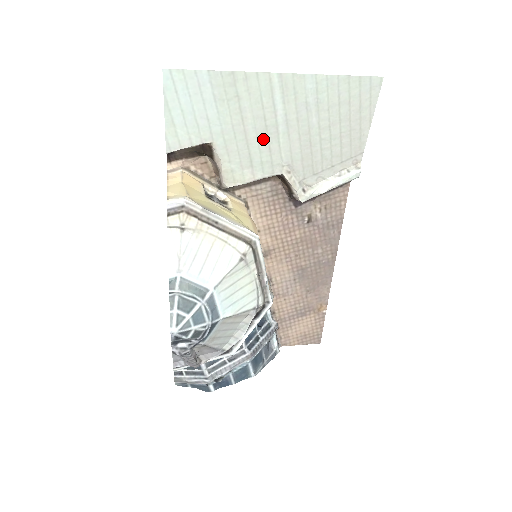
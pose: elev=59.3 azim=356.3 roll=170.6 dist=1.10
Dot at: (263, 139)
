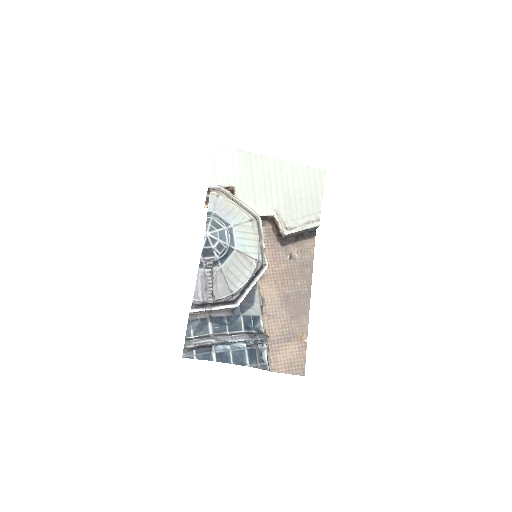
Dot at: (263, 191)
